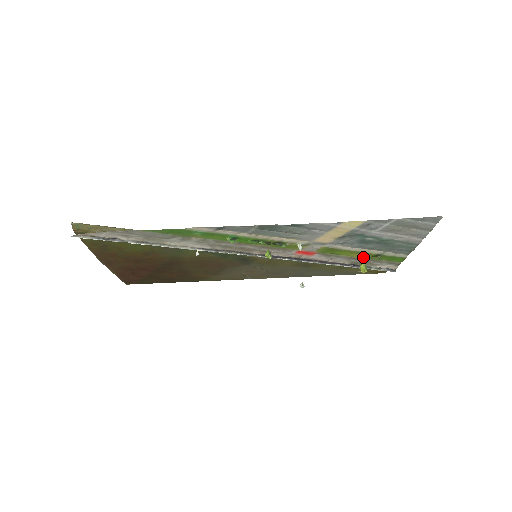
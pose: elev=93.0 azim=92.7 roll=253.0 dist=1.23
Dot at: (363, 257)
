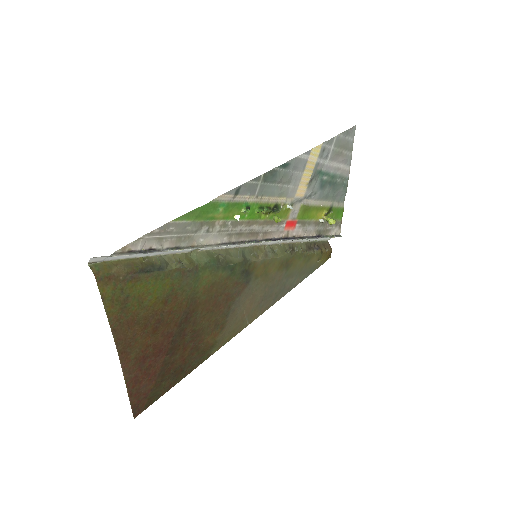
Dot at: (323, 215)
